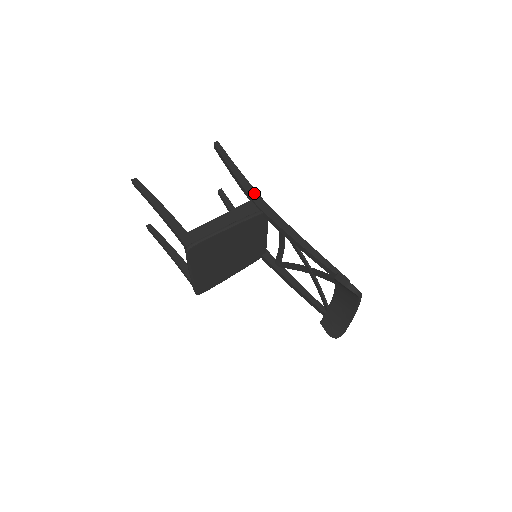
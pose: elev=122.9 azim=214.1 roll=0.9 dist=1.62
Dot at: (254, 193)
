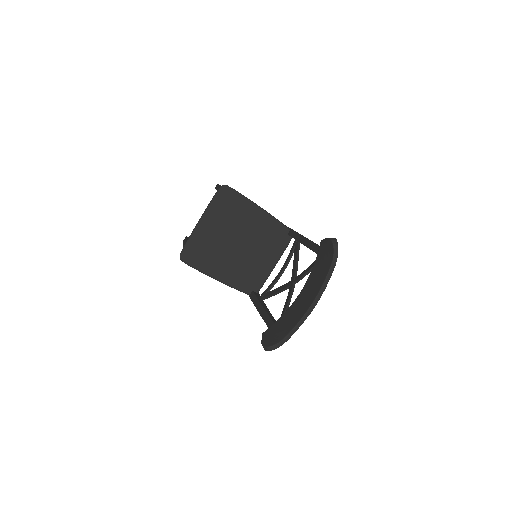
Dot at: occluded
